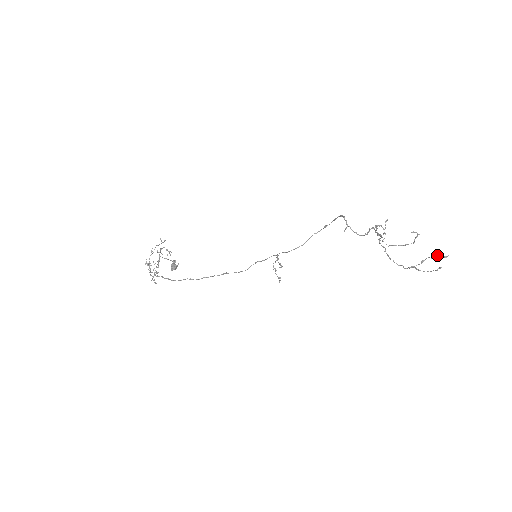
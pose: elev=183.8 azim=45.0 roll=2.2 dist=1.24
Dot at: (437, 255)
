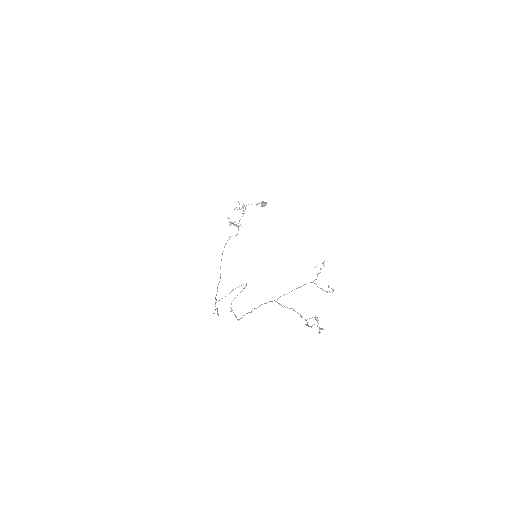
Dot at: occluded
